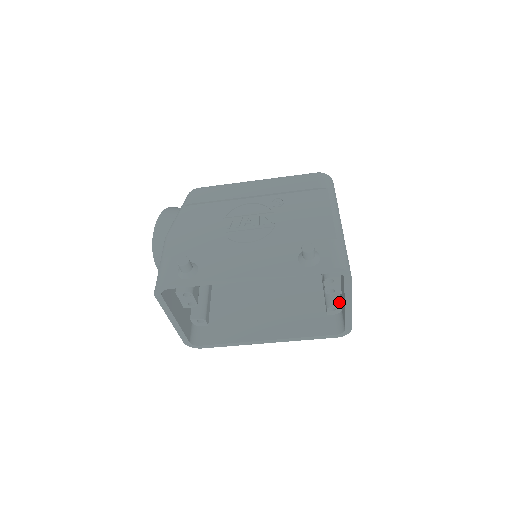
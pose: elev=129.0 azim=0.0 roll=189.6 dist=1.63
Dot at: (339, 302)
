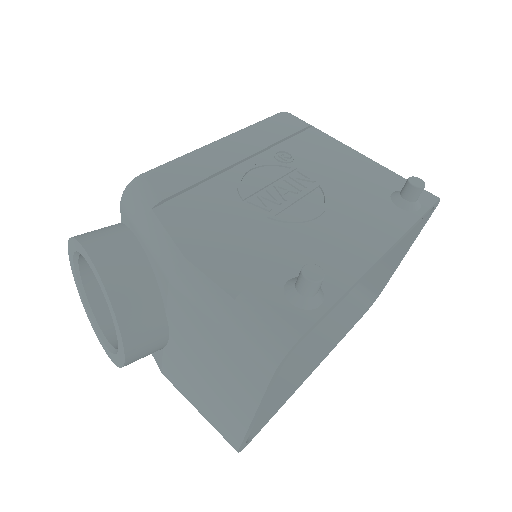
Dot at: occluded
